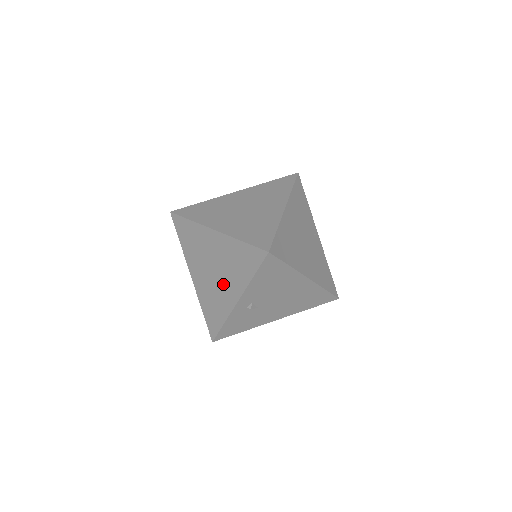
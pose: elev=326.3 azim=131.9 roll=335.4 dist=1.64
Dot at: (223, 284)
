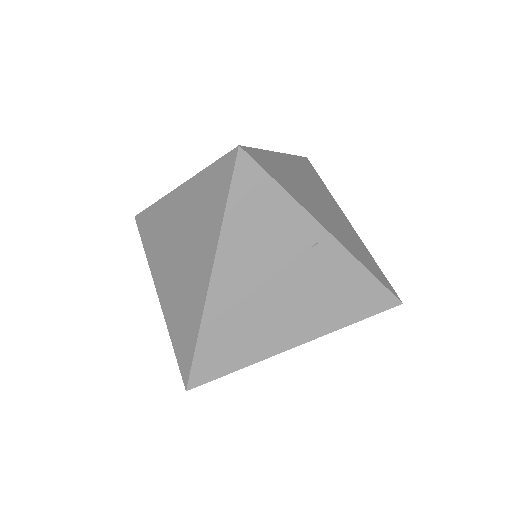
Dot at: occluded
